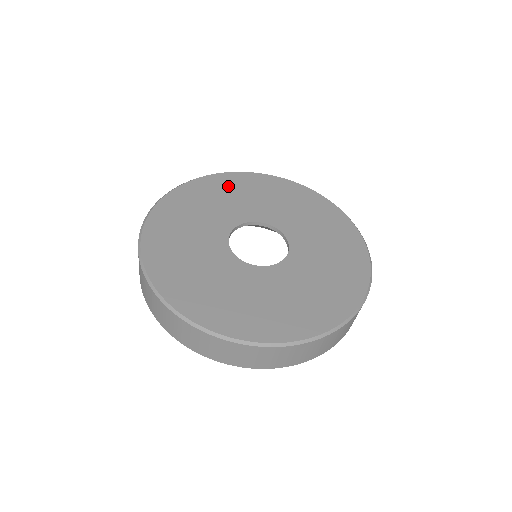
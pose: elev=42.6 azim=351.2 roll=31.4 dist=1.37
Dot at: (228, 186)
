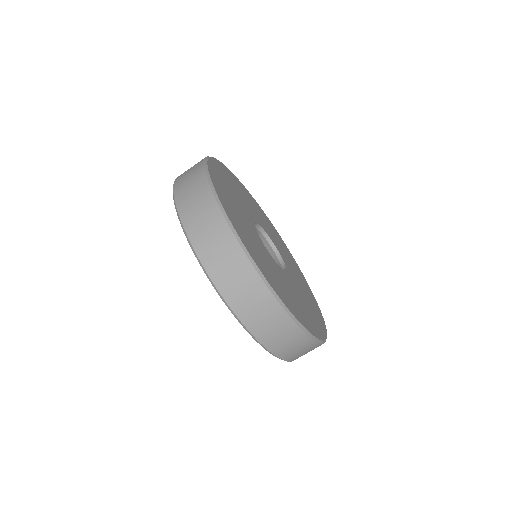
Dot at: (271, 227)
